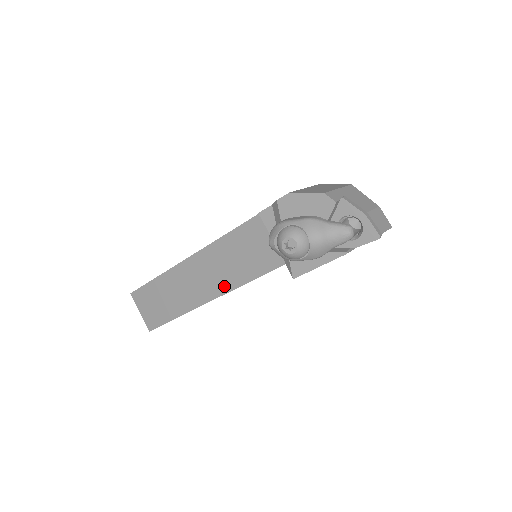
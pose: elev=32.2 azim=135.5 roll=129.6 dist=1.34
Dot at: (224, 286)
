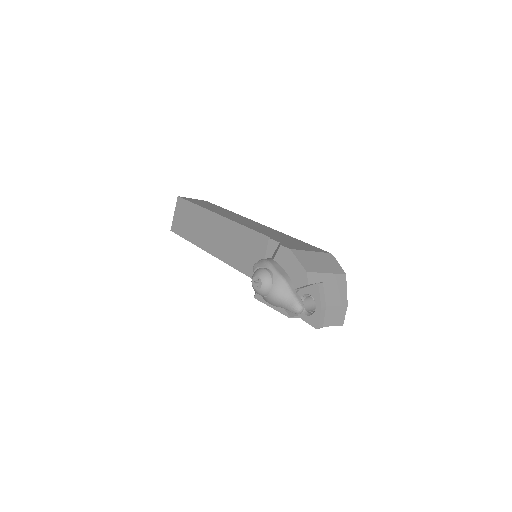
Dot at: (223, 255)
